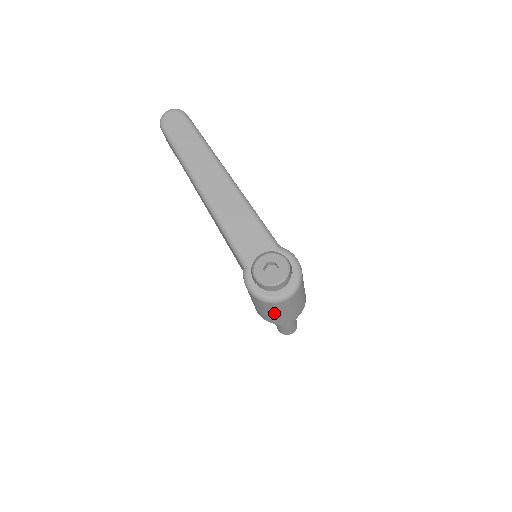
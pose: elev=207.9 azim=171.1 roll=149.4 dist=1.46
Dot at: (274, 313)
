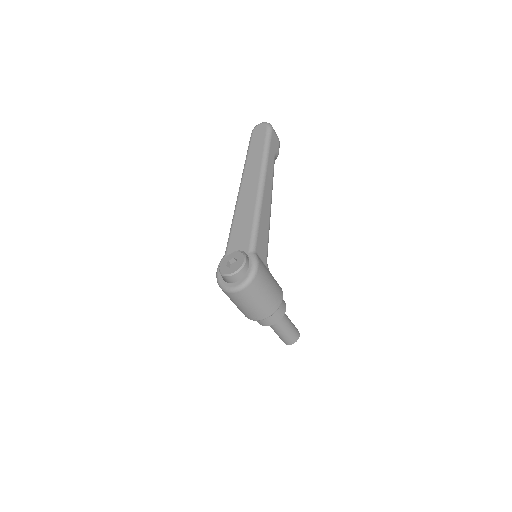
Dot at: (233, 302)
